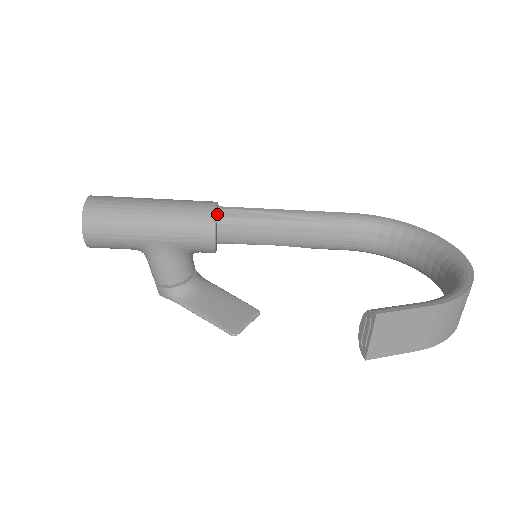
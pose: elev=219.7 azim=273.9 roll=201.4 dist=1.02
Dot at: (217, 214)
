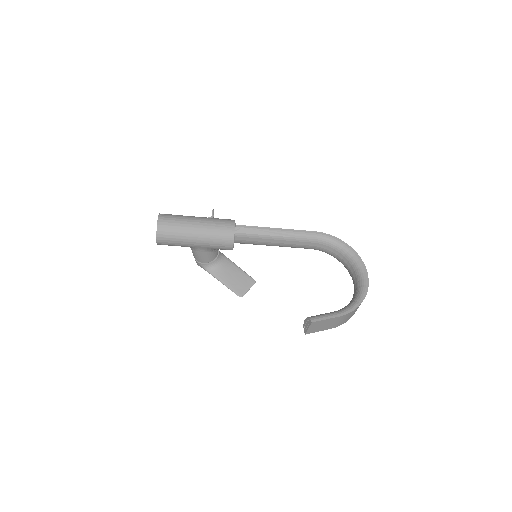
Dot at: (235, 231)
